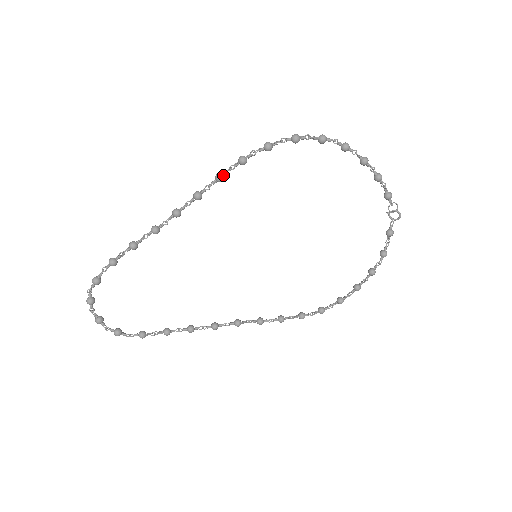
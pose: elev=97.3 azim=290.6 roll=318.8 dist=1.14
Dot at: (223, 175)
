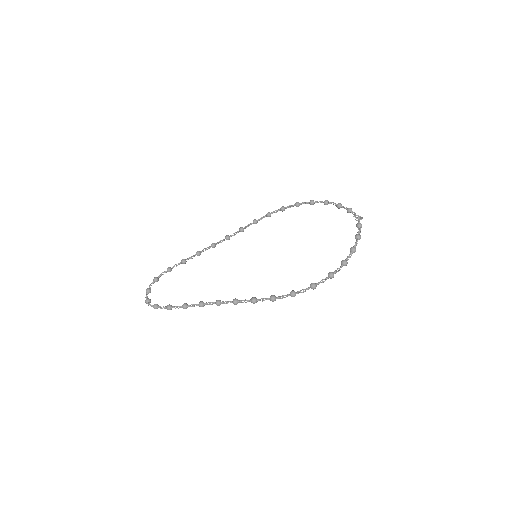
Dot at: (257, 301)
